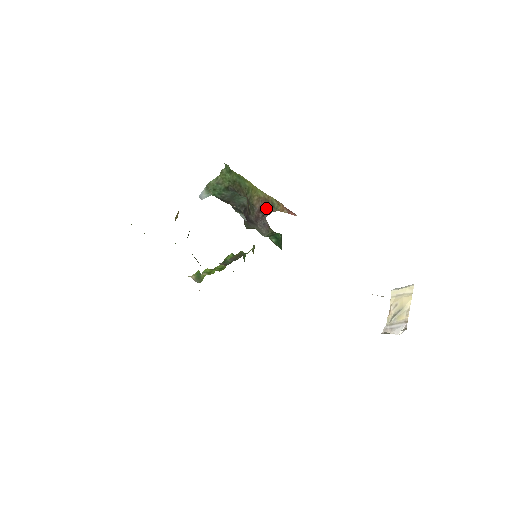
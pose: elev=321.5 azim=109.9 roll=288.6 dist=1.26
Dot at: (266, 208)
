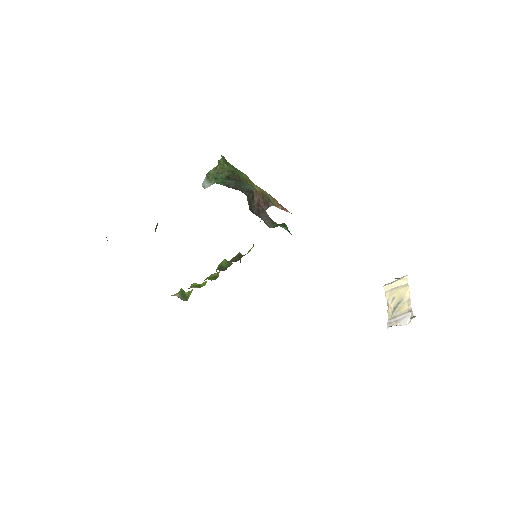
Dot at: (264, 202)
